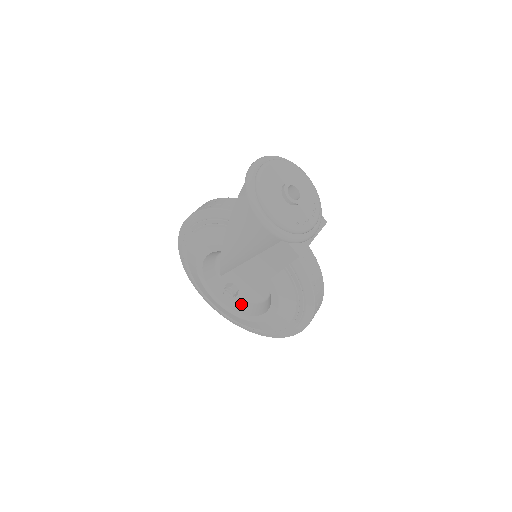
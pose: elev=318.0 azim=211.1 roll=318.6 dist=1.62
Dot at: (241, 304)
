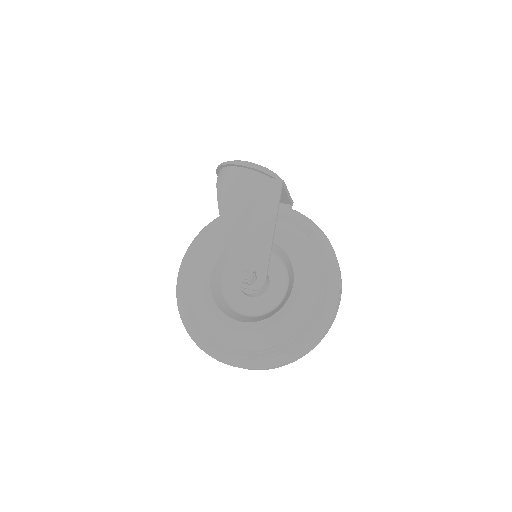
Dot at: (268, 314)
